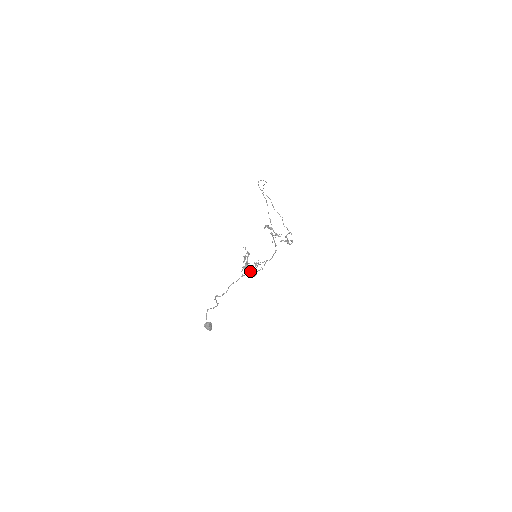
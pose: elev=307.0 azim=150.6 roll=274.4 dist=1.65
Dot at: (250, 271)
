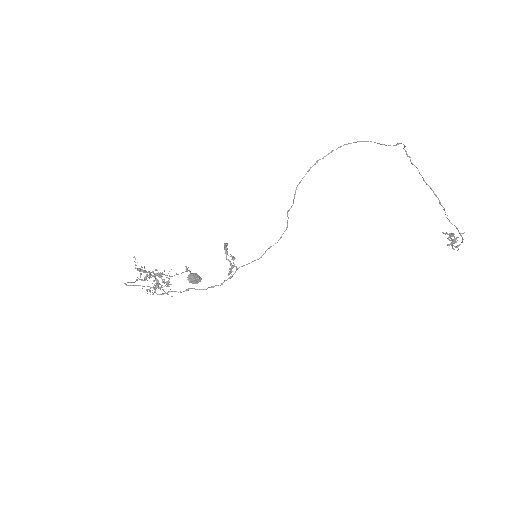
Dot at: (158, 285)
